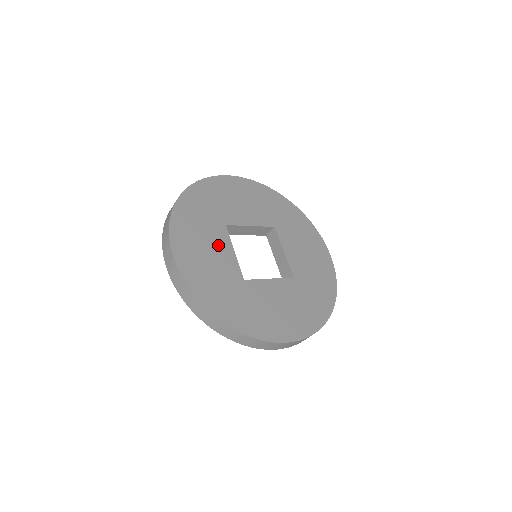
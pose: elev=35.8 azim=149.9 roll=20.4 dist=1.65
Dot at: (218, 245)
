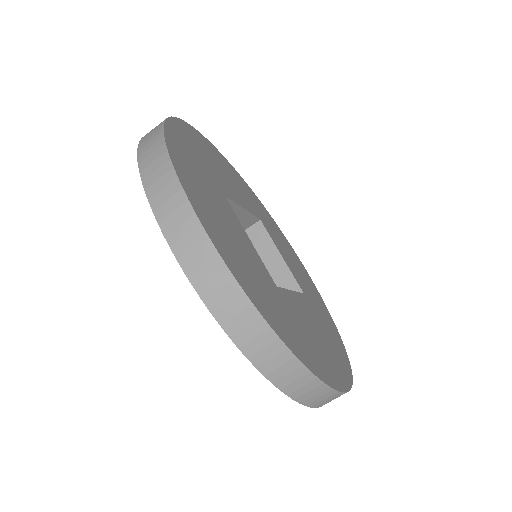
Dot at: (233, 223)
